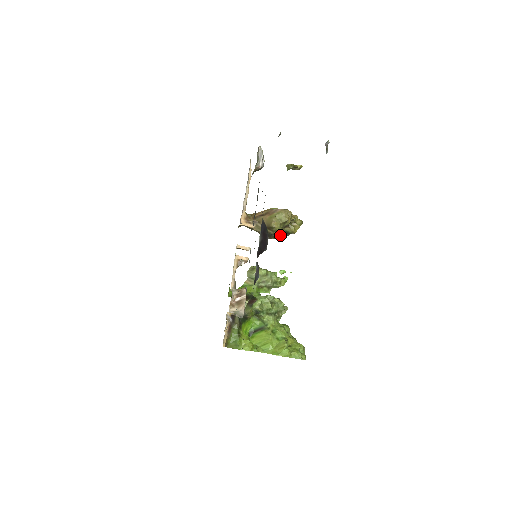
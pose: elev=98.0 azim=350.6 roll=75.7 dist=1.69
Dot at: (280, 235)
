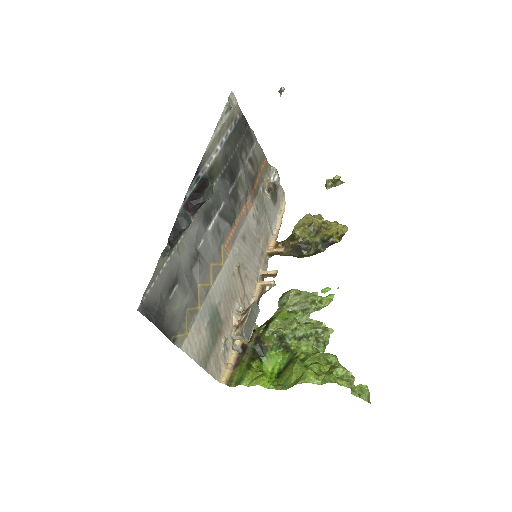
Dot at: (315, 247)
